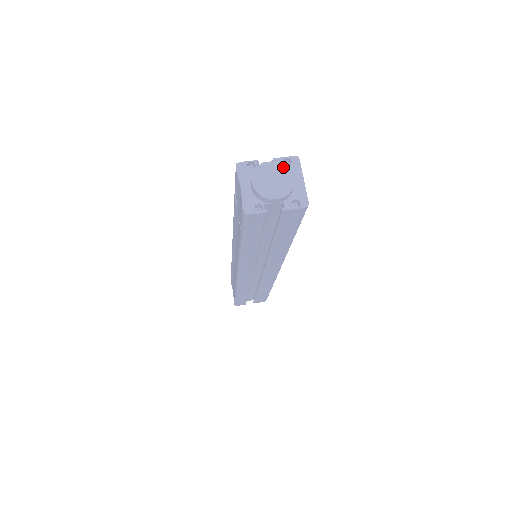
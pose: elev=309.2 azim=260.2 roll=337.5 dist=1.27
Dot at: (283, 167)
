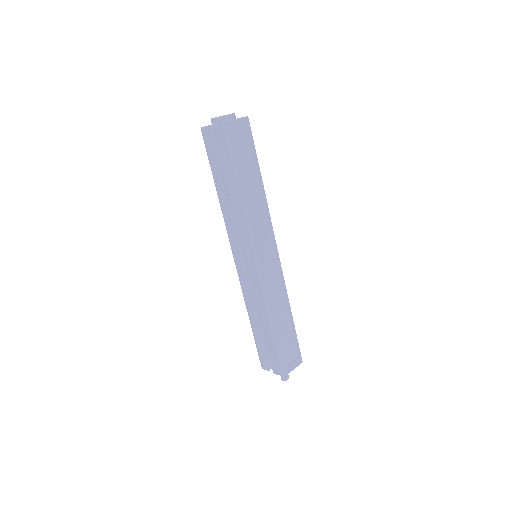
Dot at: (233, 113)
